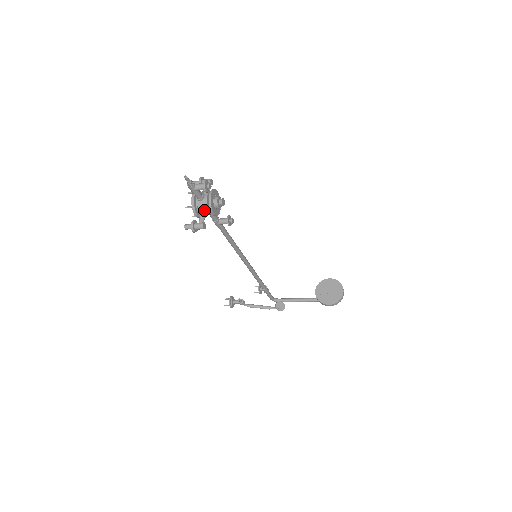
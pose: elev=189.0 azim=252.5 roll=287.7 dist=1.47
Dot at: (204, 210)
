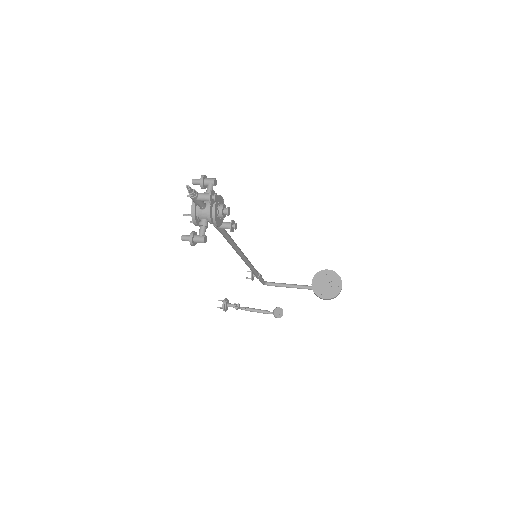
Dot at: (206, 219)
